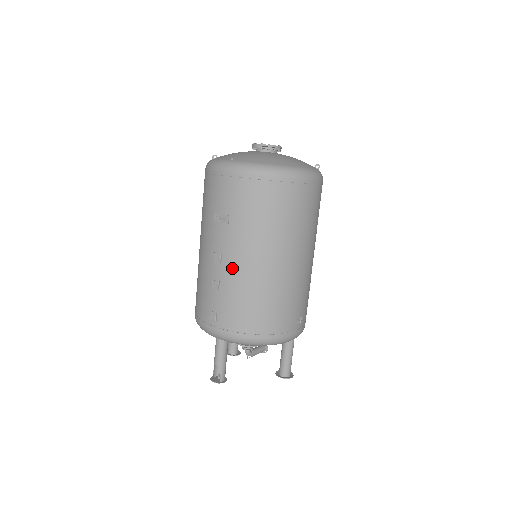
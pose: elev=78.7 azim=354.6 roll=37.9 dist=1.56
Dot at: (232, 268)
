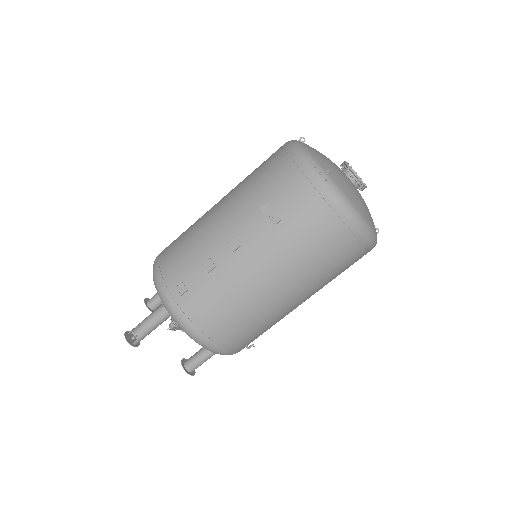
Dot at: (240, 267)
